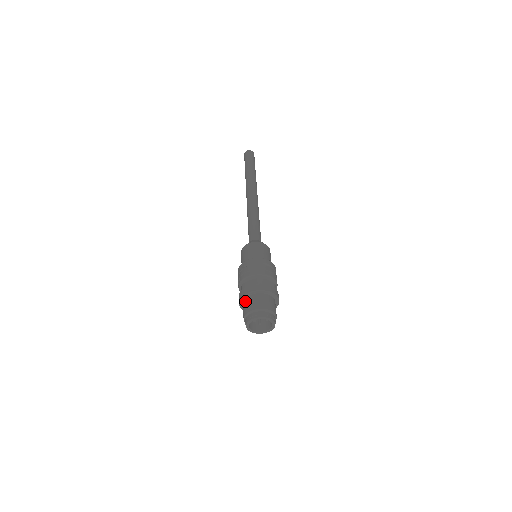
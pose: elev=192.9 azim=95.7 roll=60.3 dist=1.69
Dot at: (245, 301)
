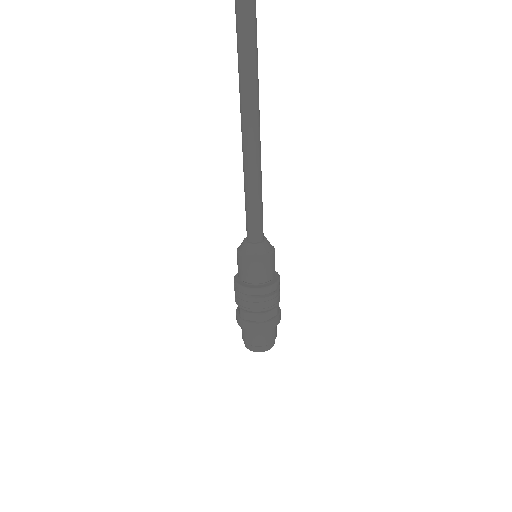
Dot at: (244, 329)
